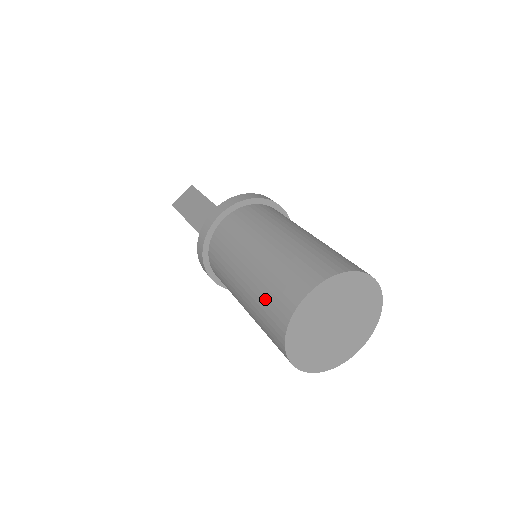
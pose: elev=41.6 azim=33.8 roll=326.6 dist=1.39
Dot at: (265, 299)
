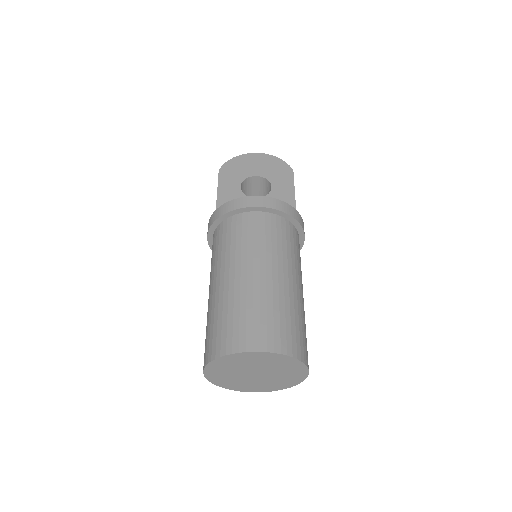
Dot at: occluded
